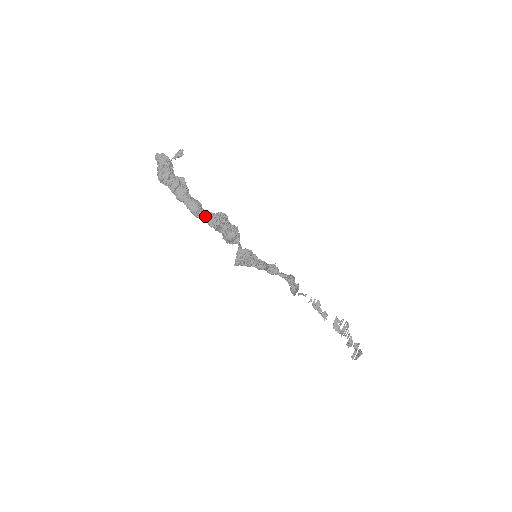
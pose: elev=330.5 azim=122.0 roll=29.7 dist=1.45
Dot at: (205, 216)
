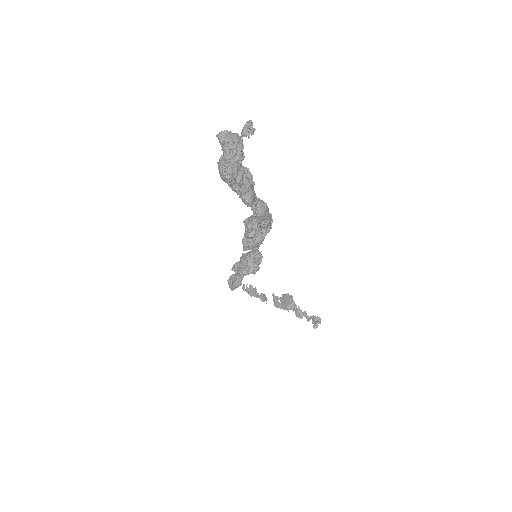
Dot at: (268, 220)
